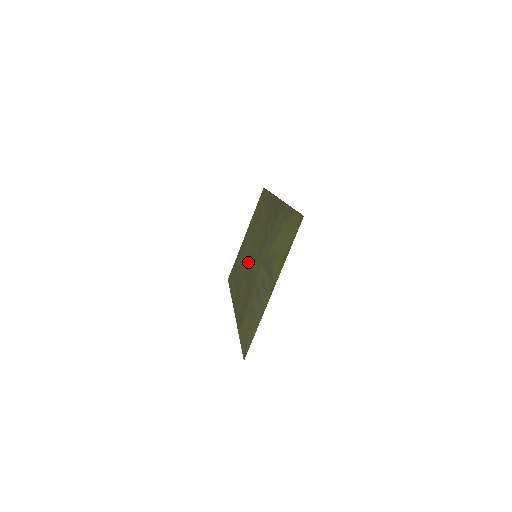
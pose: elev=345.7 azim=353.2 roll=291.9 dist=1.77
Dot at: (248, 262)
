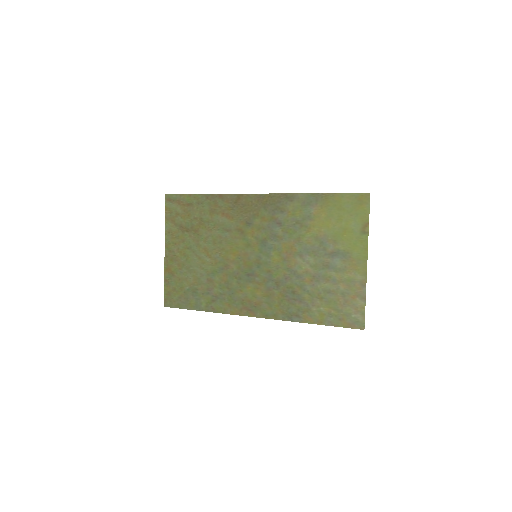
Dot at: (233, 268)
